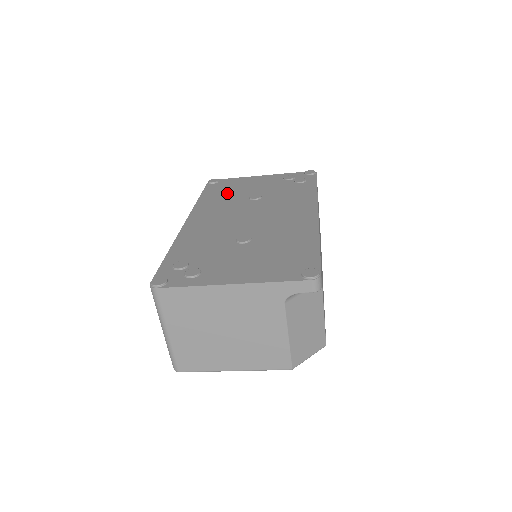
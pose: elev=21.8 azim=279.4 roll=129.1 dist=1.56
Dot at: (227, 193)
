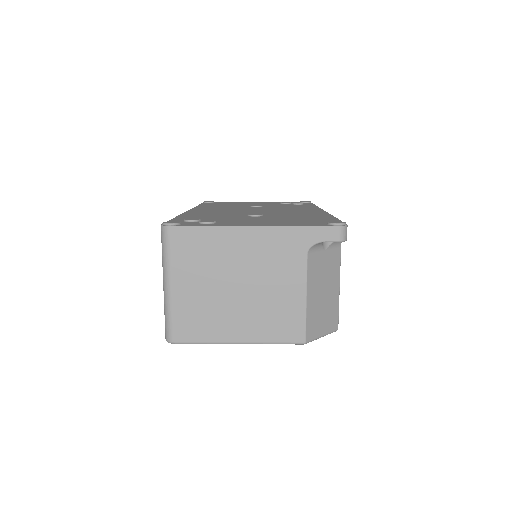
Dot at: (226, 205)
